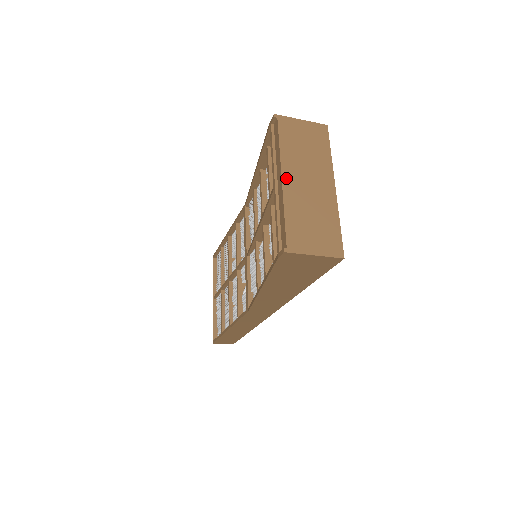
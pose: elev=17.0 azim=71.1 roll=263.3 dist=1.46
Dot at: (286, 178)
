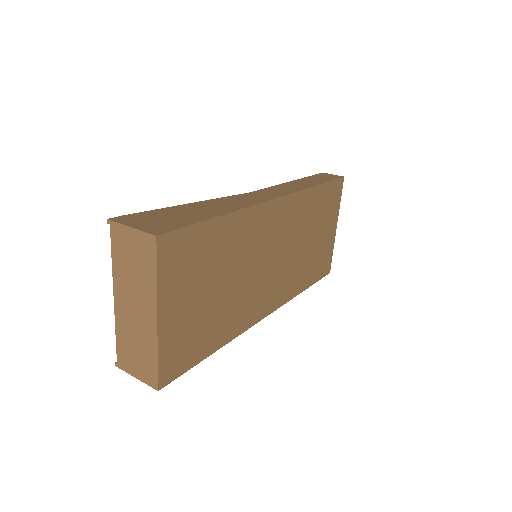
Dot at: (117, 299)
